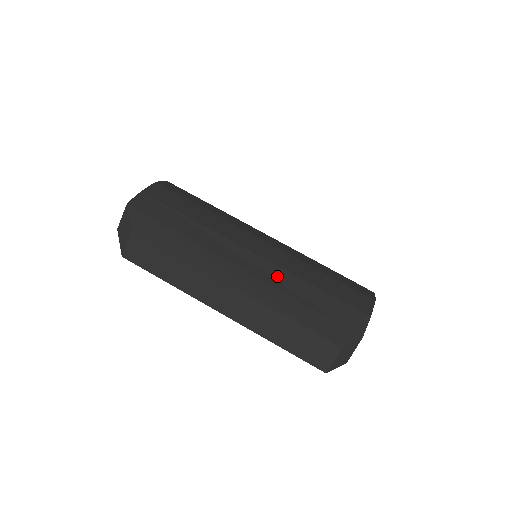
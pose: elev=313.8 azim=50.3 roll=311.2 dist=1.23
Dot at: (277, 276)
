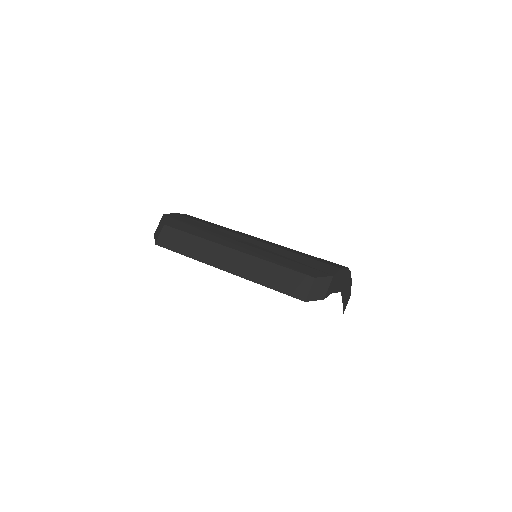
Dot at: (267, 248)
